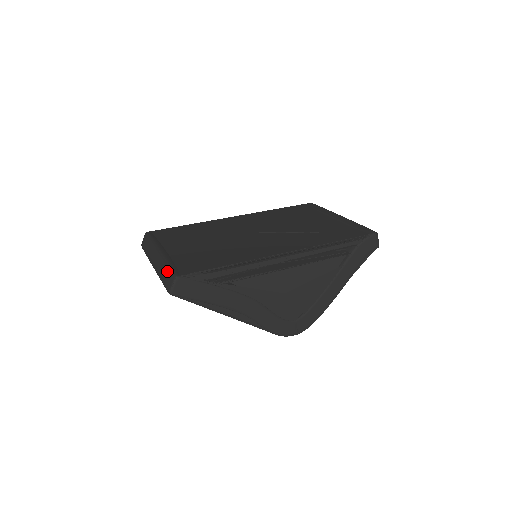
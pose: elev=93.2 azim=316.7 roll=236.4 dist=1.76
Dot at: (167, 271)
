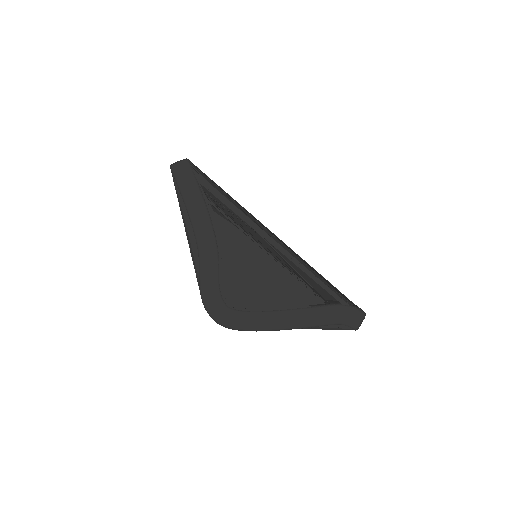
Dot at: occluded
